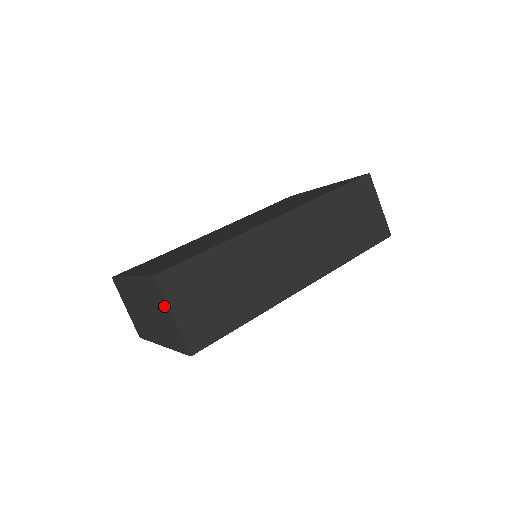
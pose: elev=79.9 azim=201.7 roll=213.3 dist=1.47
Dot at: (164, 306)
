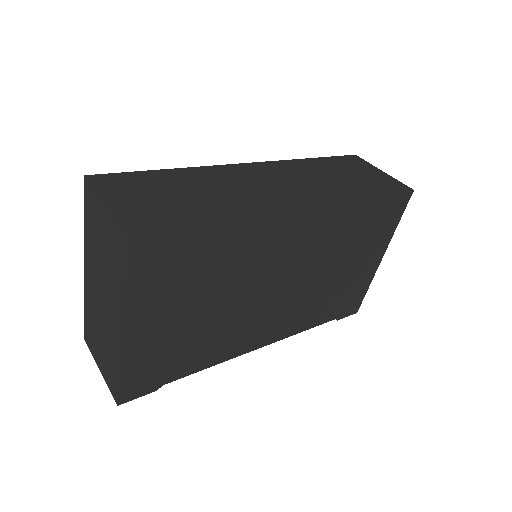
Dot at: (99, 211)
